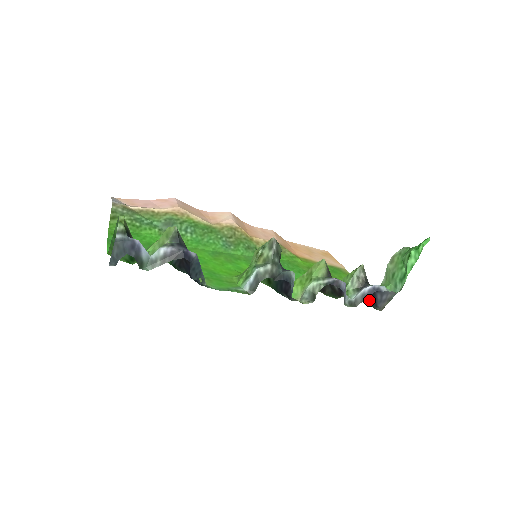
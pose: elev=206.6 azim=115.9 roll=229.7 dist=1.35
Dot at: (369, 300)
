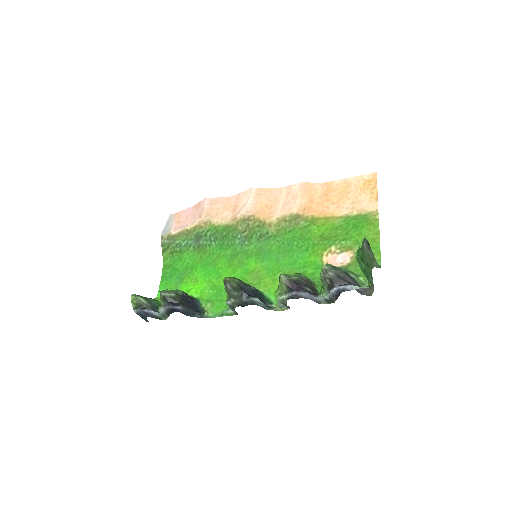
Dot at: (358, 284)
